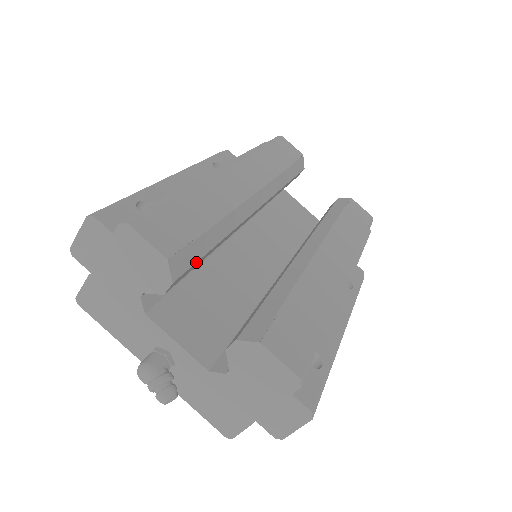
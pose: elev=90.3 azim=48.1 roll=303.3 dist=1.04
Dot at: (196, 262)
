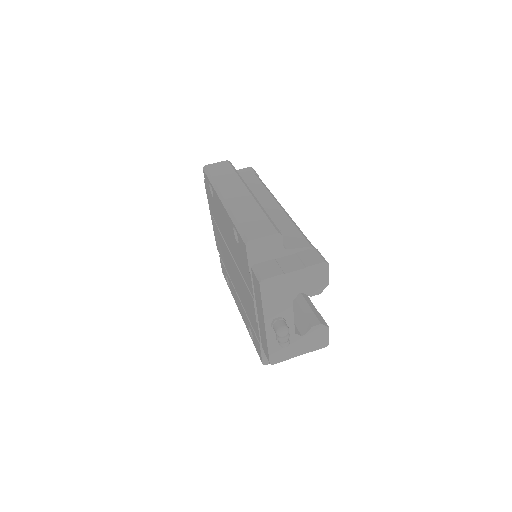
Dot at: occluded
